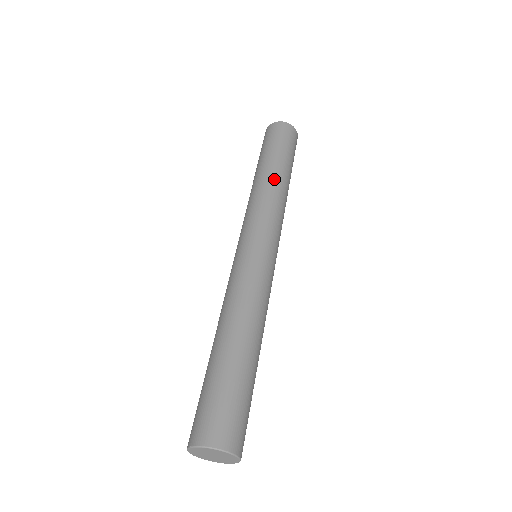
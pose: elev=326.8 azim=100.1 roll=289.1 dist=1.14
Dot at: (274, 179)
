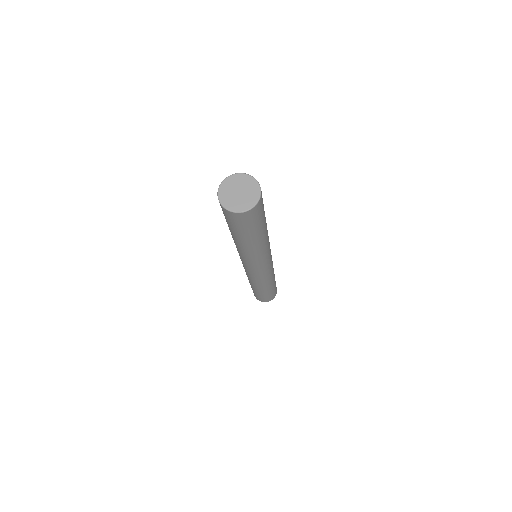
Dot at: occluded
